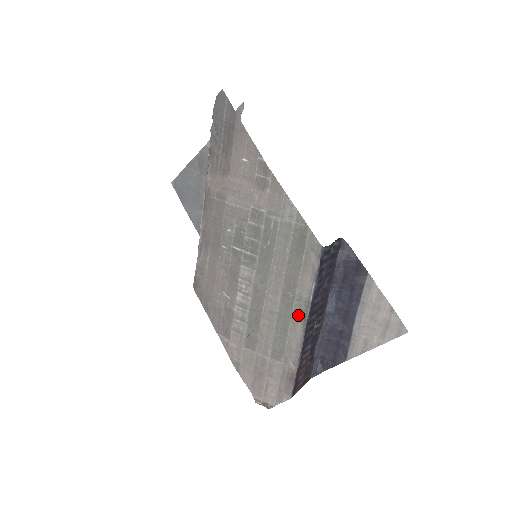
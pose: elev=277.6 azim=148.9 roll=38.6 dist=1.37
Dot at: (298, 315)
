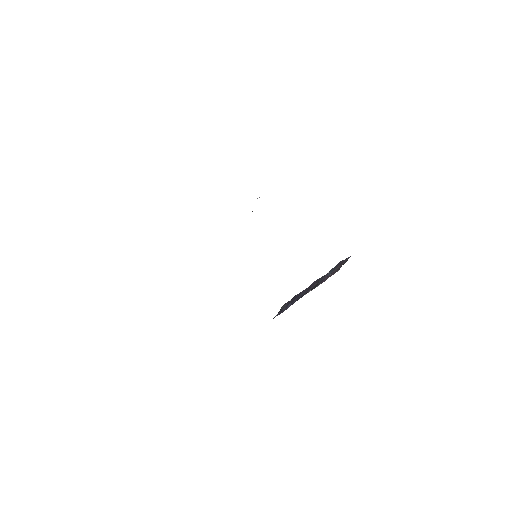
Dot at: occluded
